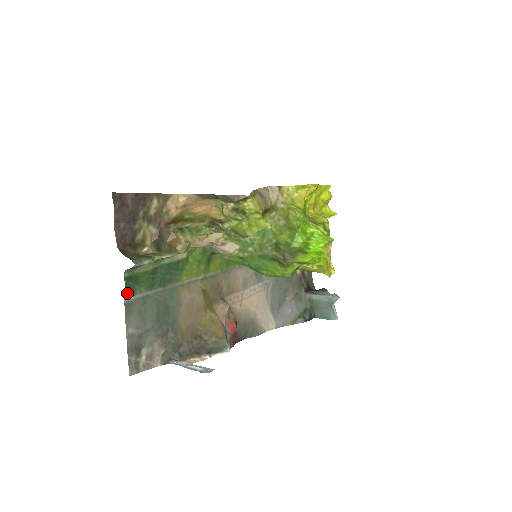
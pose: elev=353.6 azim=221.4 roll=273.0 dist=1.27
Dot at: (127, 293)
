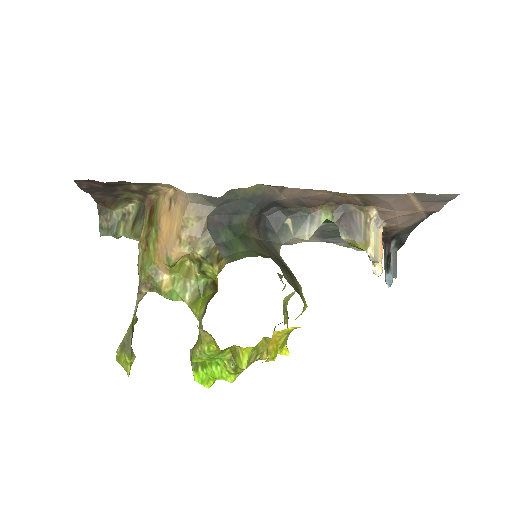
Dot at: occluded
